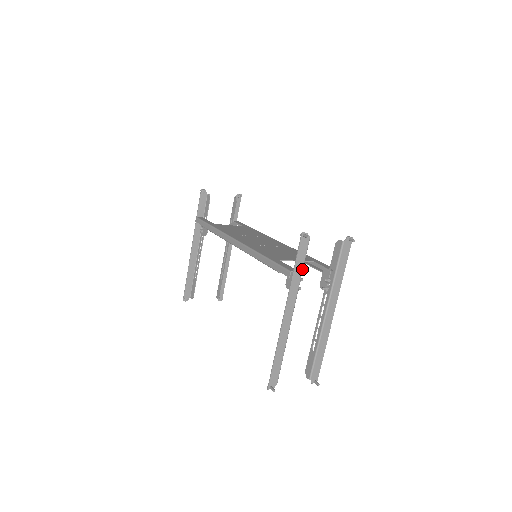
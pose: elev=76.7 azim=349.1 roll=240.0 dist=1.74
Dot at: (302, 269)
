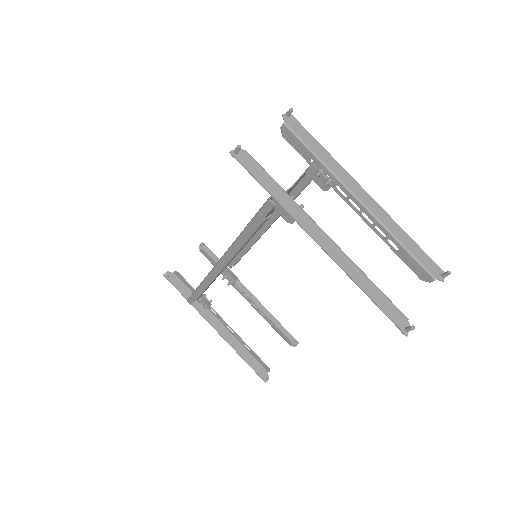
Dot at: (276, 184)
